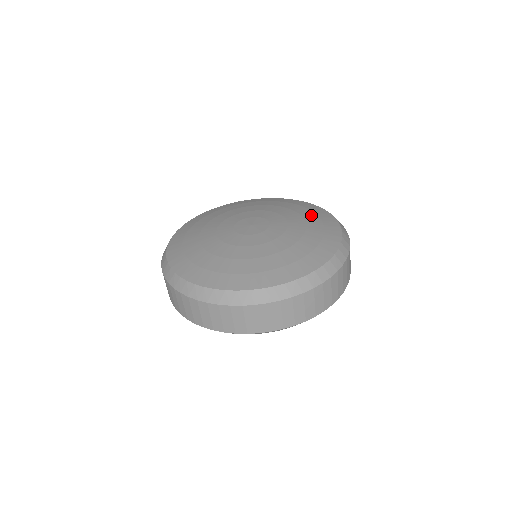
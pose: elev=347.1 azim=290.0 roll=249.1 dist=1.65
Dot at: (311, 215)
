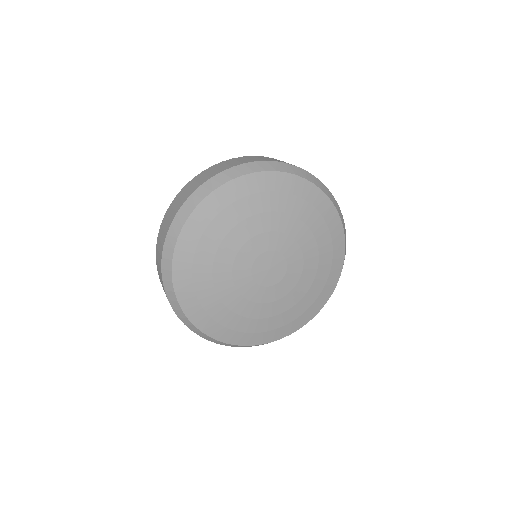
Dot at: (306, 209)
